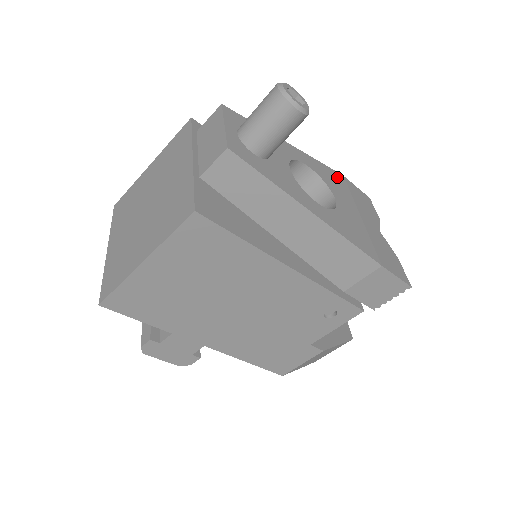
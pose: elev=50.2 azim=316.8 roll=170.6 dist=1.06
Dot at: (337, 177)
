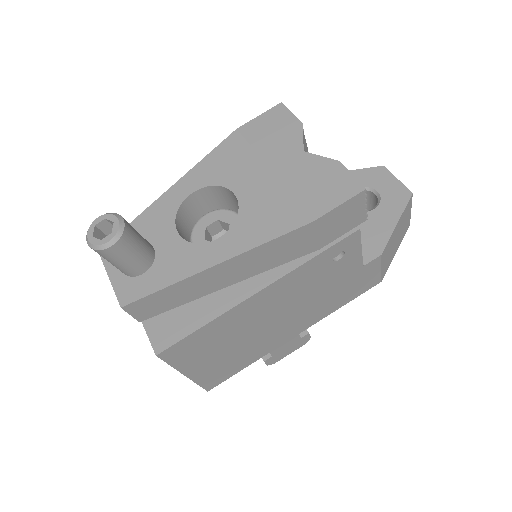
Dot at: (230, 147)
